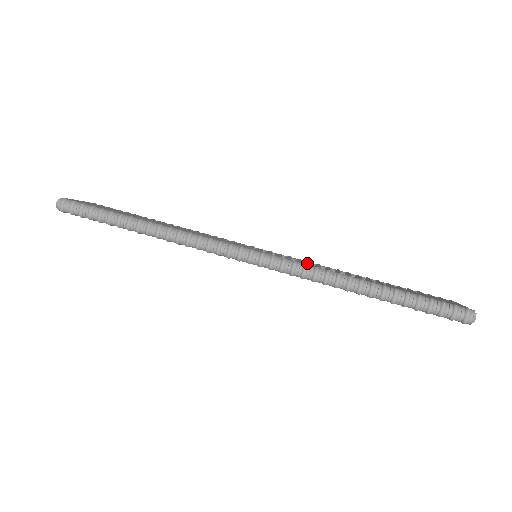
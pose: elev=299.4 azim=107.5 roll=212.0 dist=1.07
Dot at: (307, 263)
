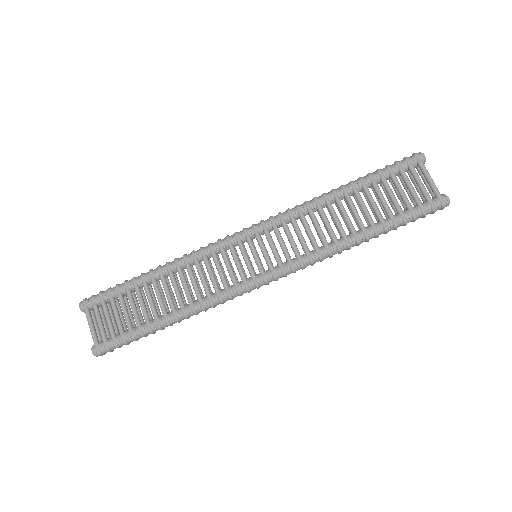
Dot at: (308, 253)
